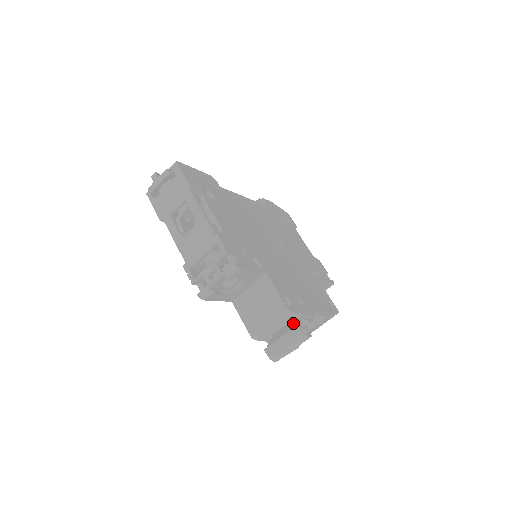
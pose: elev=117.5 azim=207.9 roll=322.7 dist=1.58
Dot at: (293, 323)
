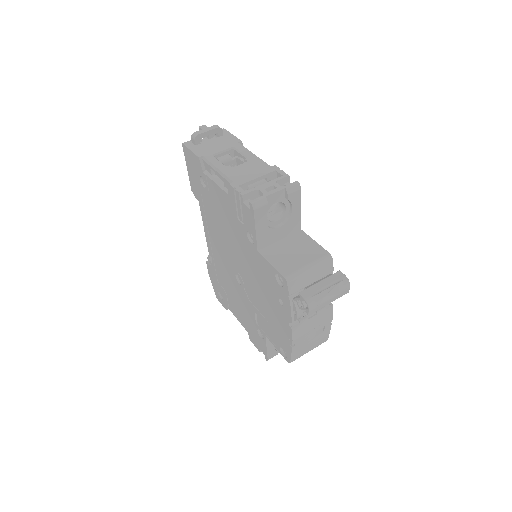
Dot at: occluded
